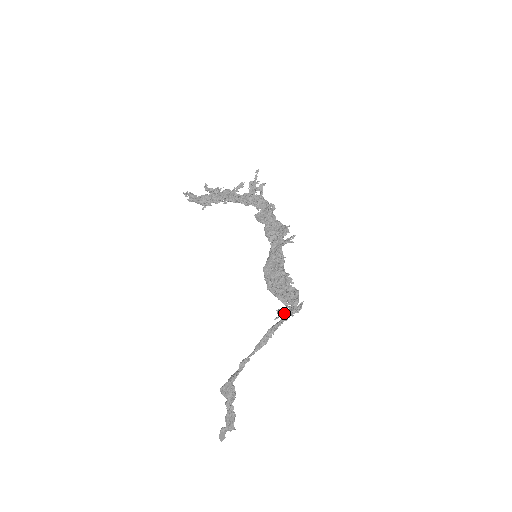
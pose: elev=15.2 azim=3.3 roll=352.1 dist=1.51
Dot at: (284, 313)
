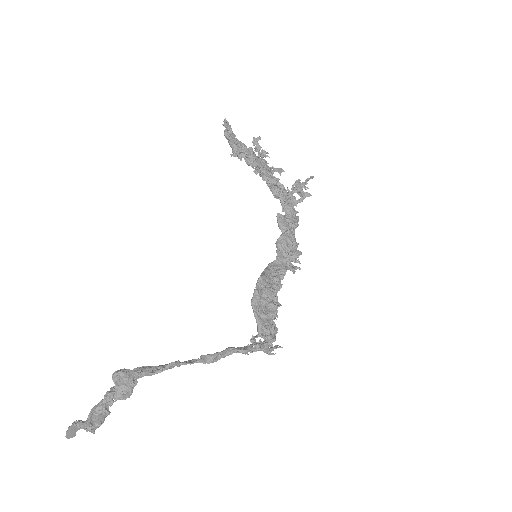
Dot at: (264, 347)
